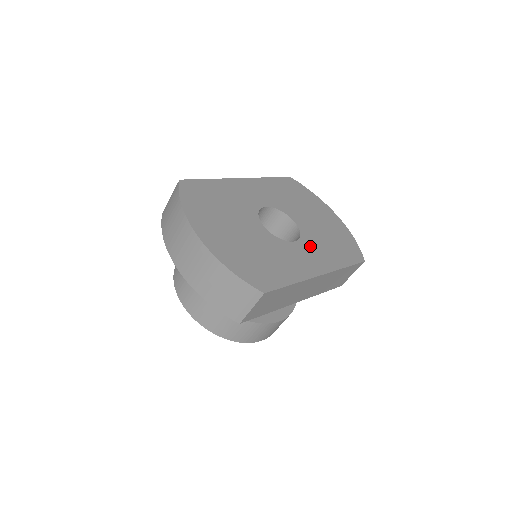
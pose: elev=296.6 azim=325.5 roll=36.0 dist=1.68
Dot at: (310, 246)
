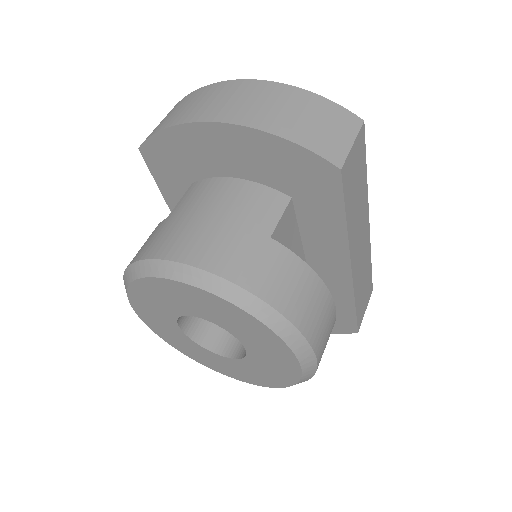
Dot at: occluded
